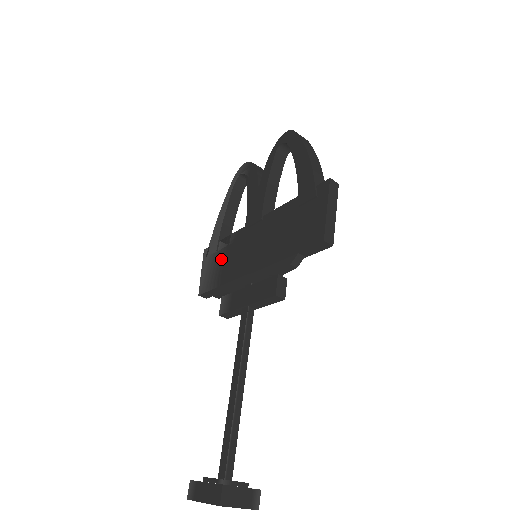
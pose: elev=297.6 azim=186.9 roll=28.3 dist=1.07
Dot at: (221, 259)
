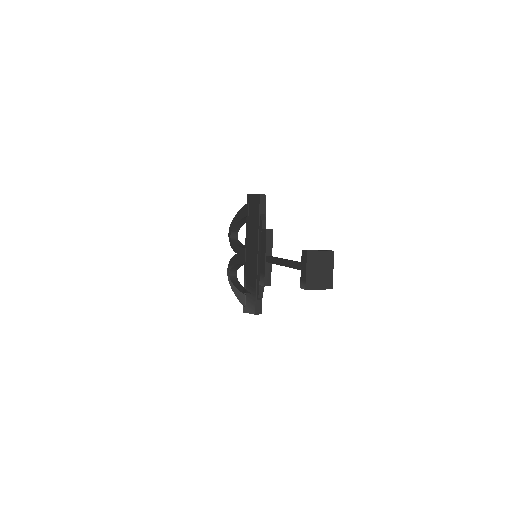
Dot at: (249, 289)
